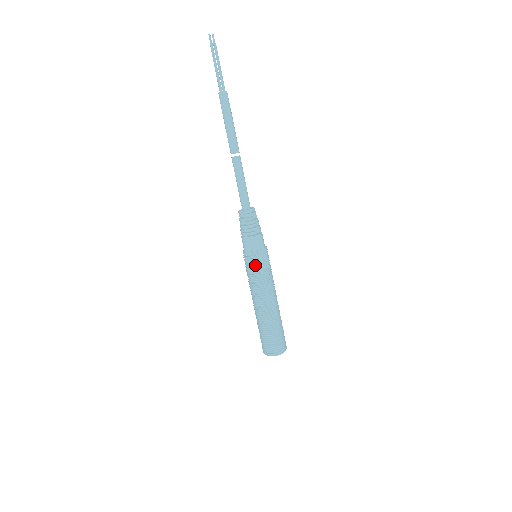
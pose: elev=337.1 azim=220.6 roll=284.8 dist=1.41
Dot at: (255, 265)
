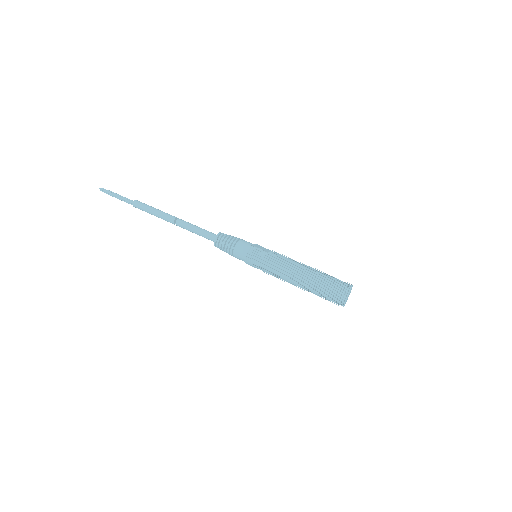
Dot at: (260, 255)
